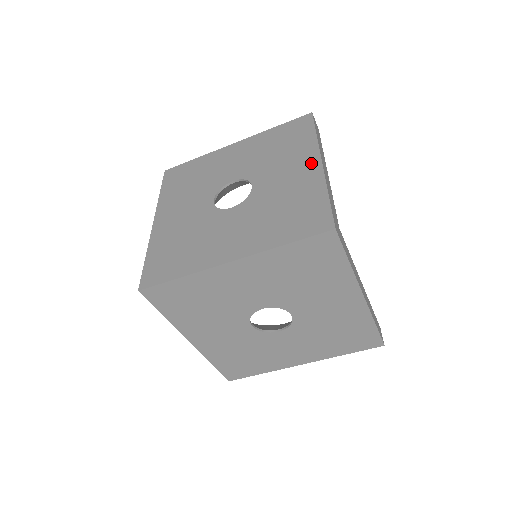
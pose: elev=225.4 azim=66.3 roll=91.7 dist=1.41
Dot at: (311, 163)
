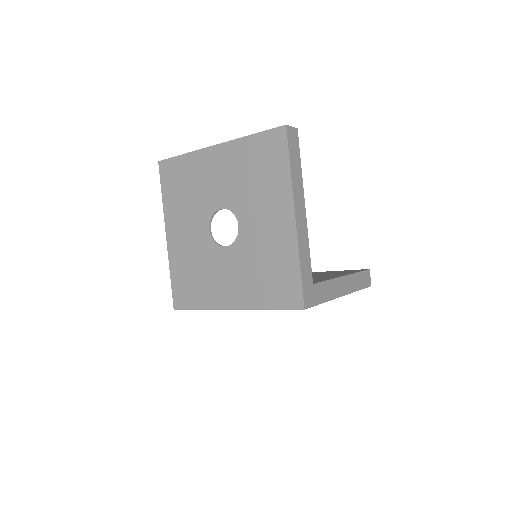
Dot at: (286, 216)
